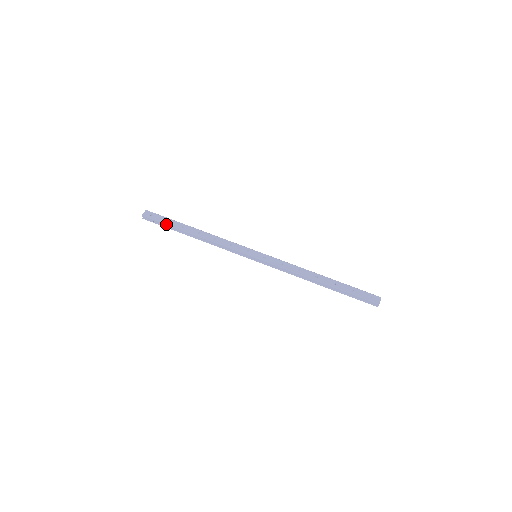
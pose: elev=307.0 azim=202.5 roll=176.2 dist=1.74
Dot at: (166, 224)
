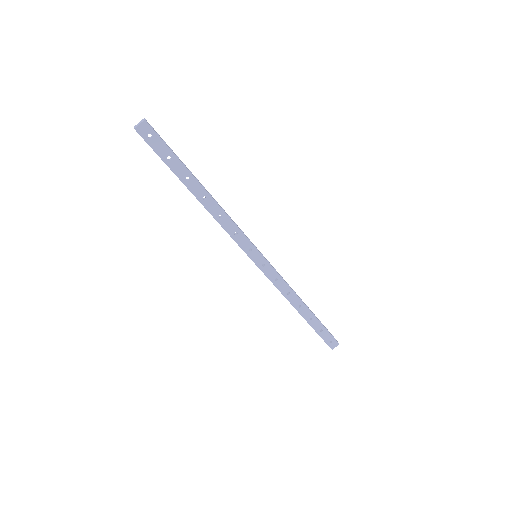
Dot at: (166, 163)
